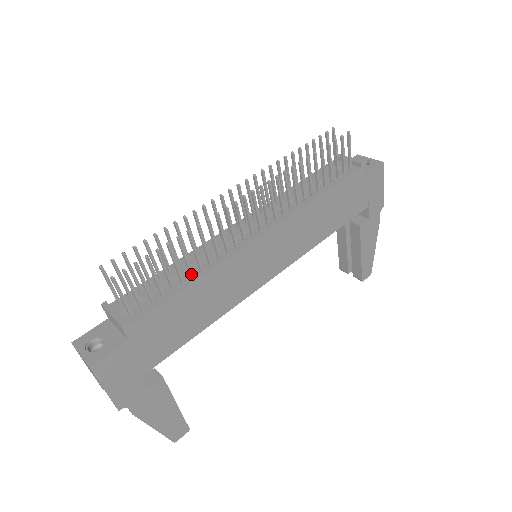
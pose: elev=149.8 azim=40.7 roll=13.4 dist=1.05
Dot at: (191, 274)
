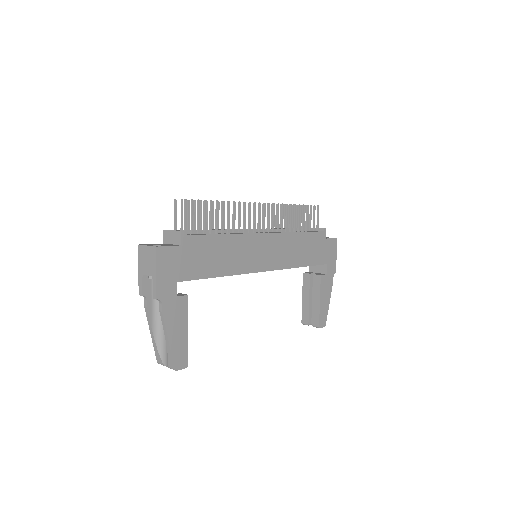
Dot at: (222, 232)
